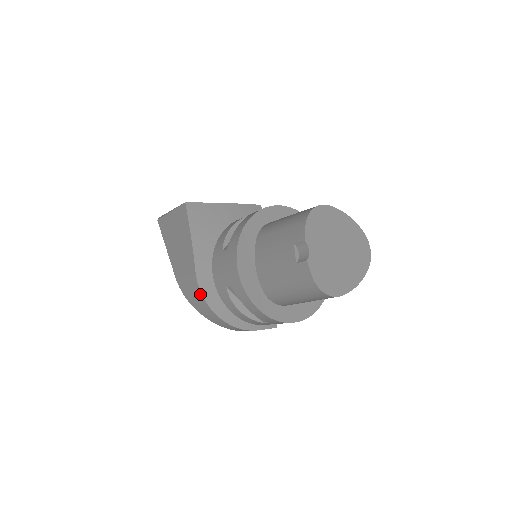
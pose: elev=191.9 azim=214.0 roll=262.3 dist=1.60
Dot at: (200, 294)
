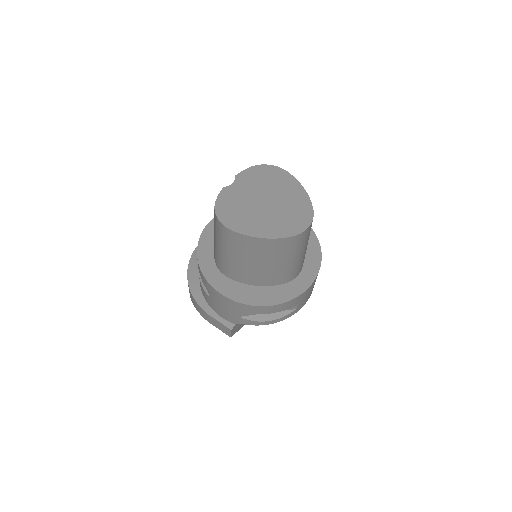
Dot at: (191, 258)
